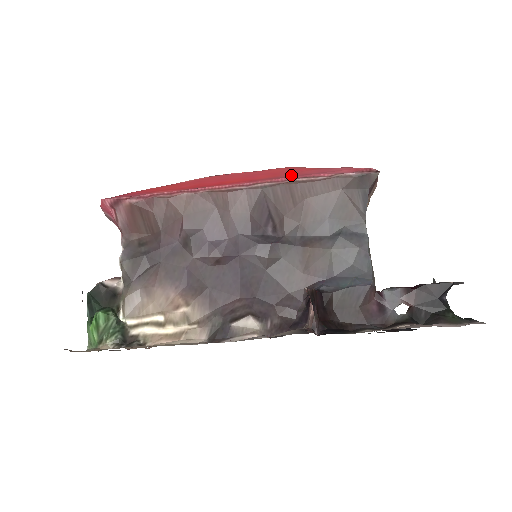
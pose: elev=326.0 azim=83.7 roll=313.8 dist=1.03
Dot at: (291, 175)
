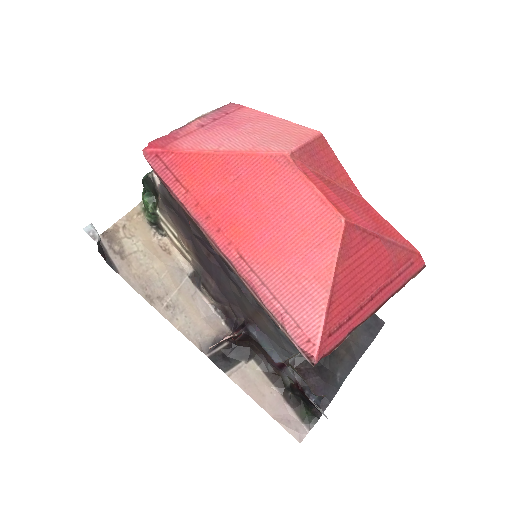
Dot at: (272, 283)
